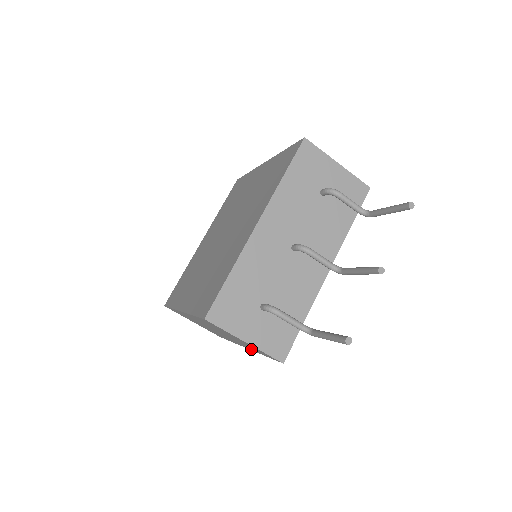
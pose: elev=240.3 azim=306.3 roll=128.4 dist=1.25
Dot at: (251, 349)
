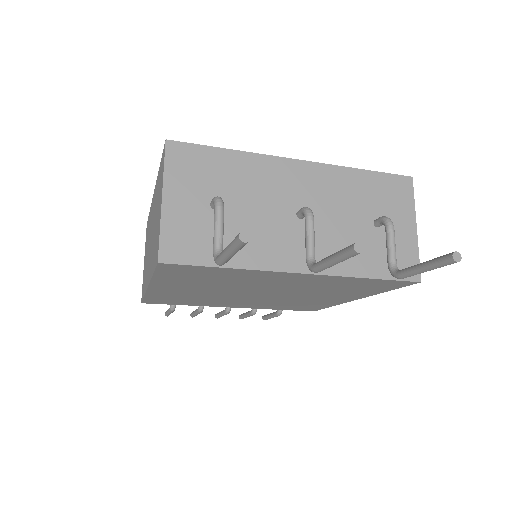
Dot at: occluded
